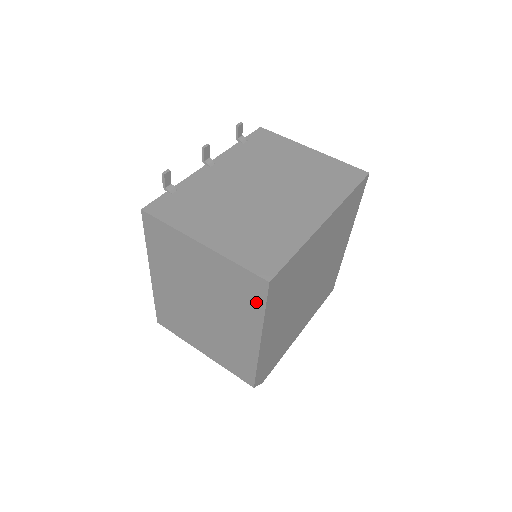
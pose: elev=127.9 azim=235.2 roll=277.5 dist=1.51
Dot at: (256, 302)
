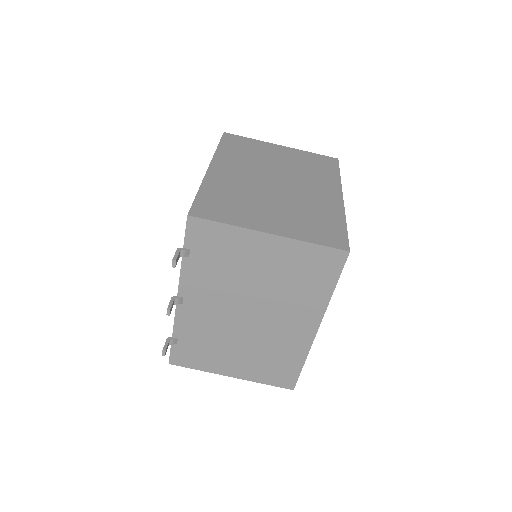
Dot at: occluded
